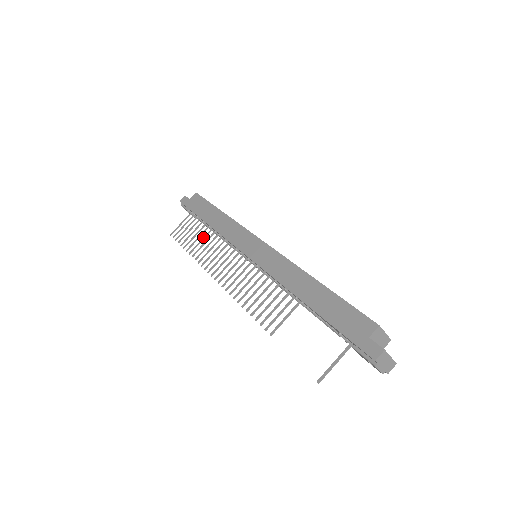
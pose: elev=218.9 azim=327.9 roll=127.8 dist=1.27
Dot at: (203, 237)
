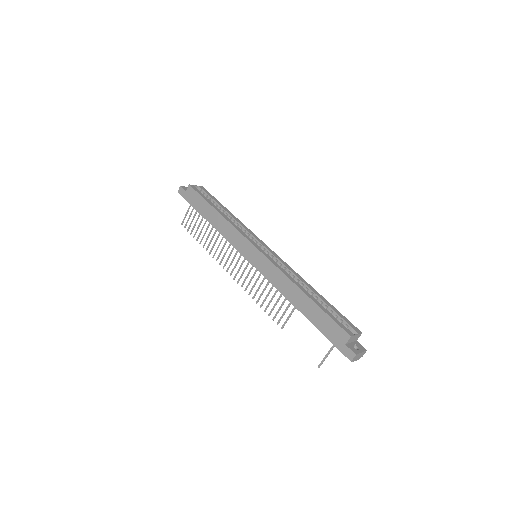
Dot at: (209, 232)
